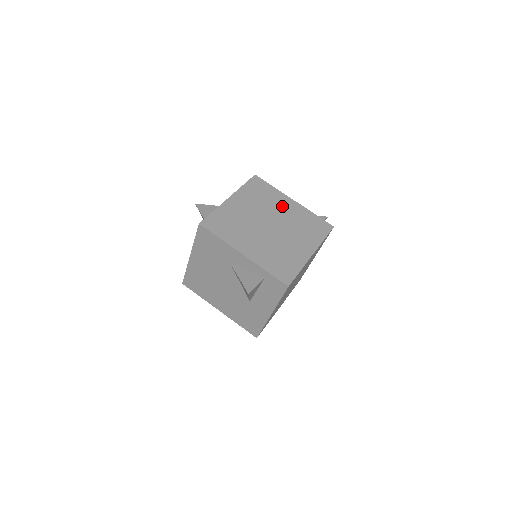
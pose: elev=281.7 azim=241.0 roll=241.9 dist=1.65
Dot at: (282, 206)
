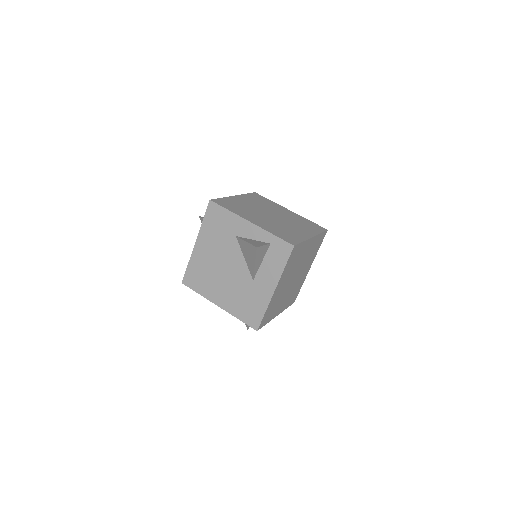
Dot at: (281, 210)
